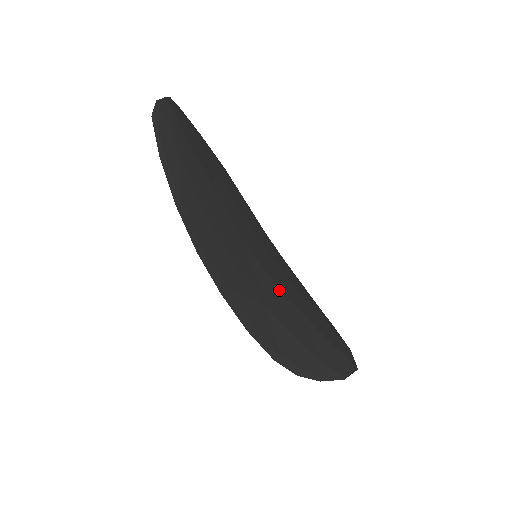
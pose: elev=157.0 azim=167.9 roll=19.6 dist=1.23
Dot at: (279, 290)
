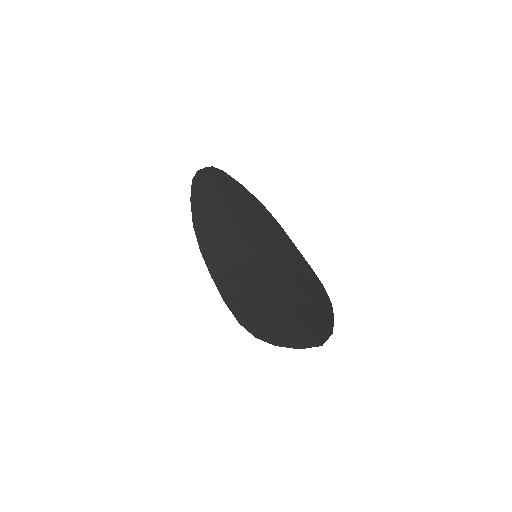
Dot at: (270, 280)
